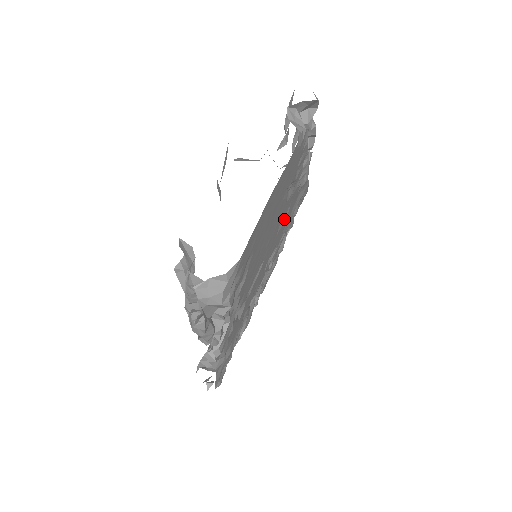
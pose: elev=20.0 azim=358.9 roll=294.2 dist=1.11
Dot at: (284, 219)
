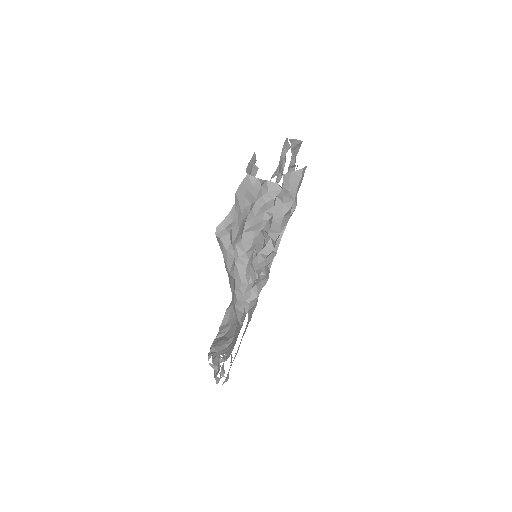
Dot at: occluded
